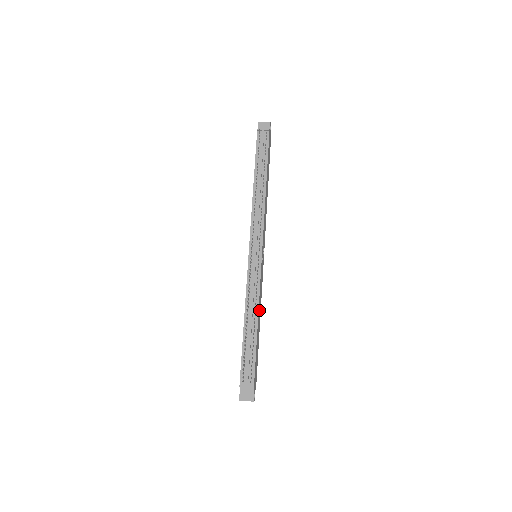
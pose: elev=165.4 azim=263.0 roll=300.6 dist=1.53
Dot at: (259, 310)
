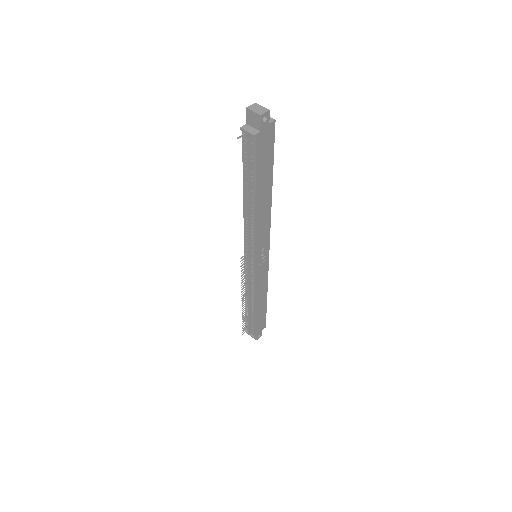
Dot at: (259, 295)
